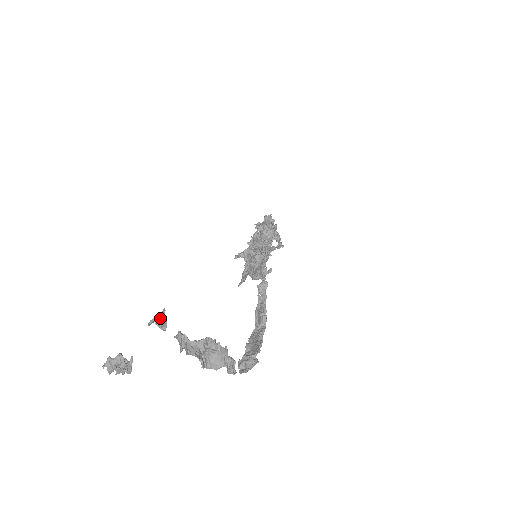
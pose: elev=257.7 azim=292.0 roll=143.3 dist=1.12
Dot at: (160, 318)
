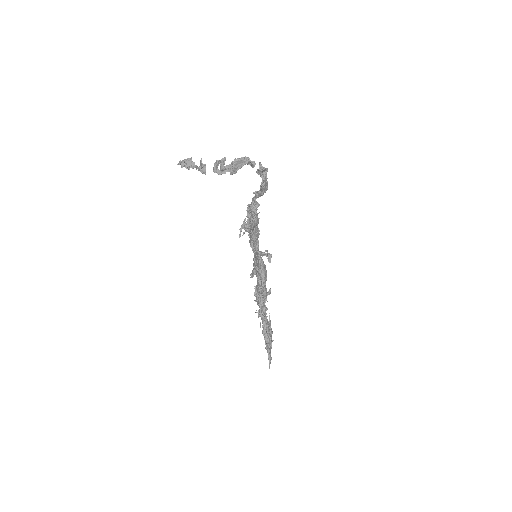
Dot at: (200, 166)
